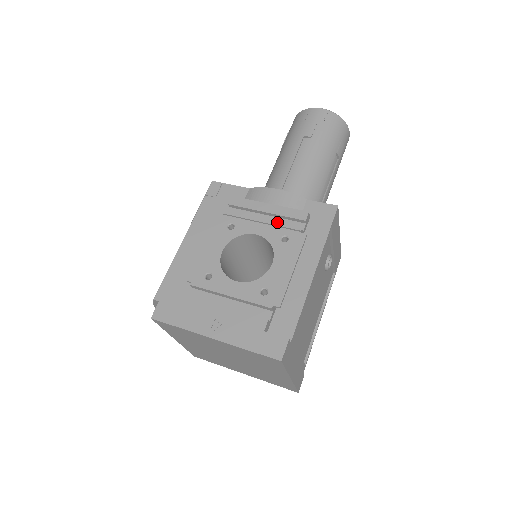
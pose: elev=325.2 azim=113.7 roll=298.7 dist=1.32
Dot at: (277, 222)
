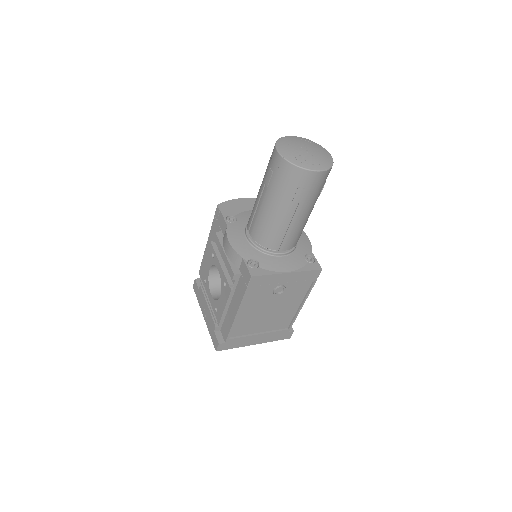
Dot at: occluded
